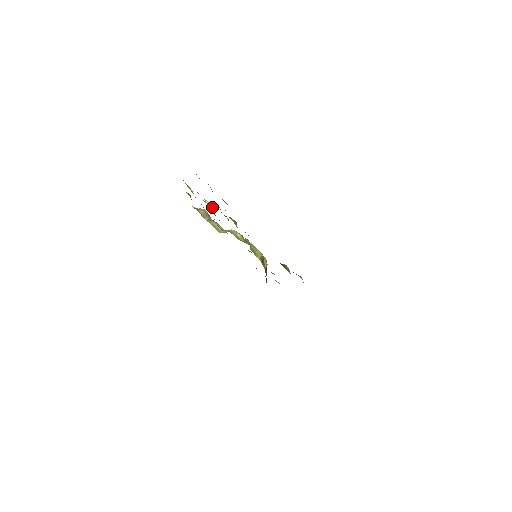
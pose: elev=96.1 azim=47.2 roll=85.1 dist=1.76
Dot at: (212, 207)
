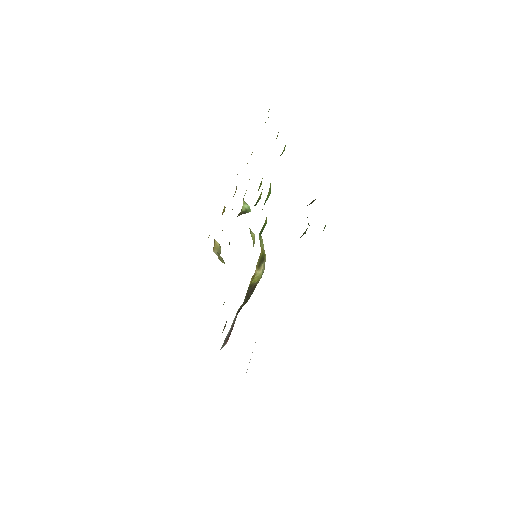
Dot at: (246, 203)
